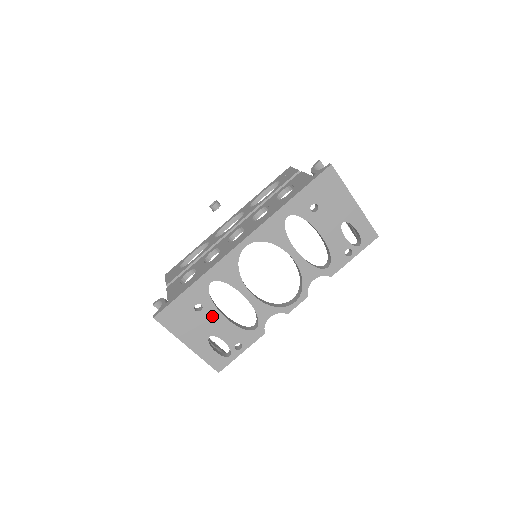
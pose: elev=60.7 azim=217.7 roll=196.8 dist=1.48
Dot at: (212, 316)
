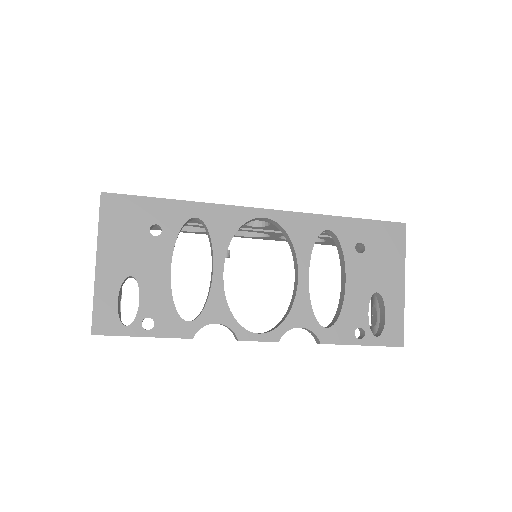
Dot at: (159, 255)
